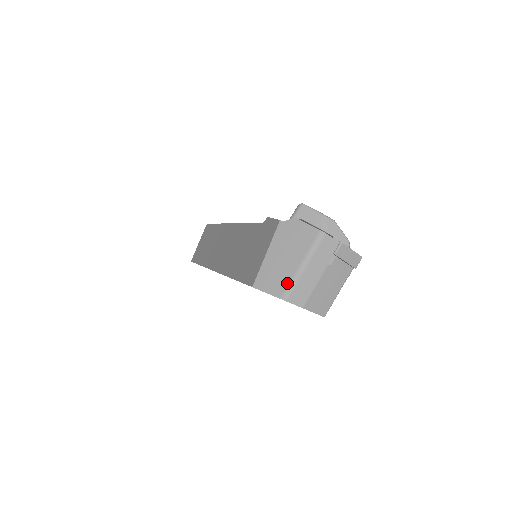
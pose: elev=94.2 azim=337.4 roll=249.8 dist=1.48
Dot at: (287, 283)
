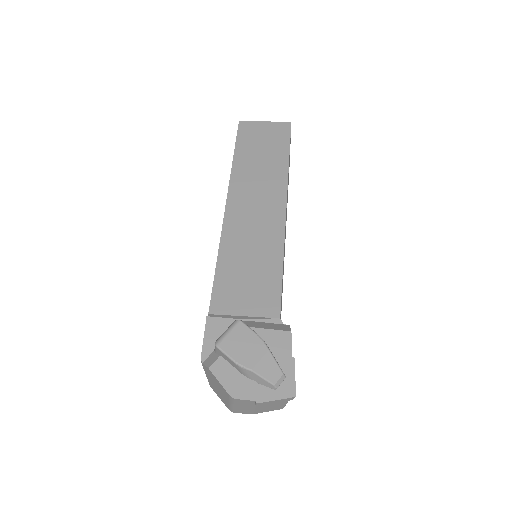
Dot at: (227, 406)
